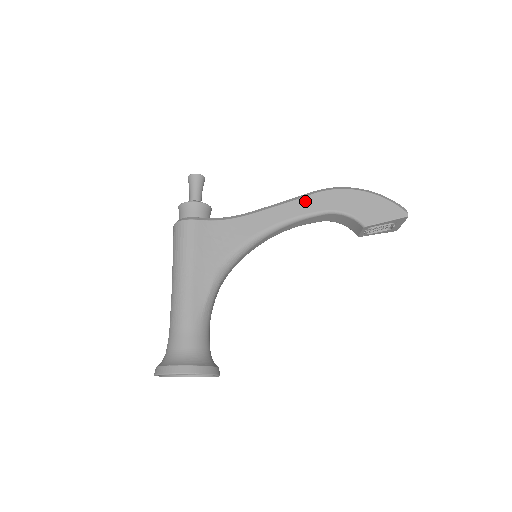
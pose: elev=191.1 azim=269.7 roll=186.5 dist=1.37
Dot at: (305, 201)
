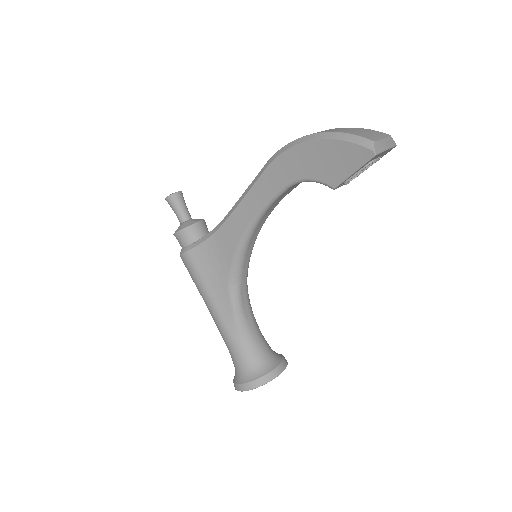
Dot at: (262, 183)
